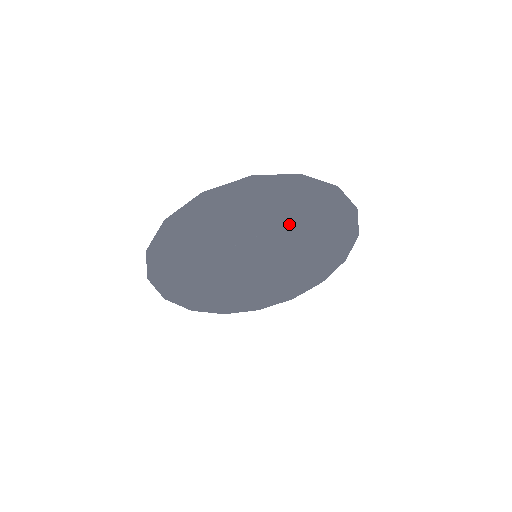
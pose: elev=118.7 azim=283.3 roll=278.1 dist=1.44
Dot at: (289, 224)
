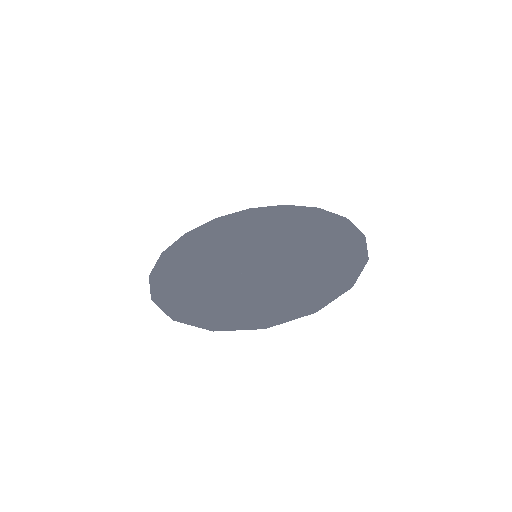
Dot at: (298, 239)
